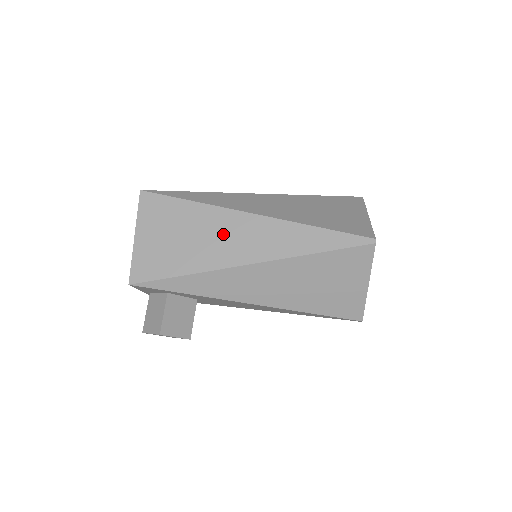
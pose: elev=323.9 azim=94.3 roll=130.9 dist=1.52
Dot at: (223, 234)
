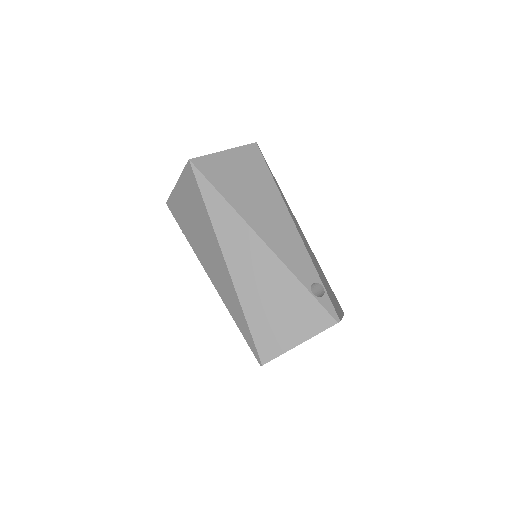
Dot at: (208, 248)
